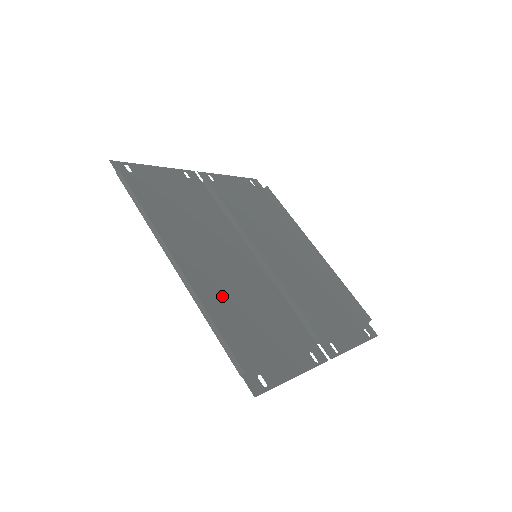
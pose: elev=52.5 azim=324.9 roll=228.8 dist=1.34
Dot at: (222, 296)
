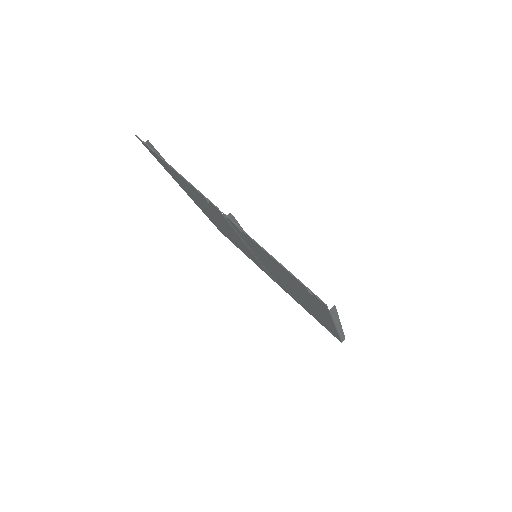
Dot at: (193, 196)
